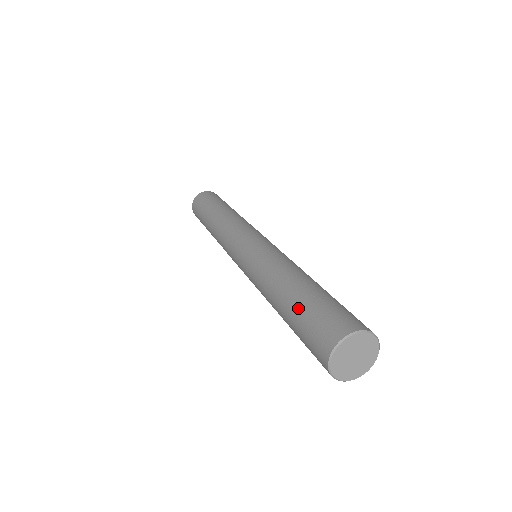
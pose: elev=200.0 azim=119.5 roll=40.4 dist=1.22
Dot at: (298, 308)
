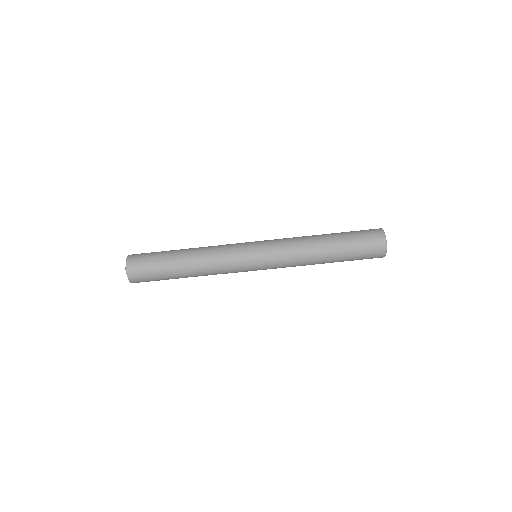
Dot at: (346, 235)
